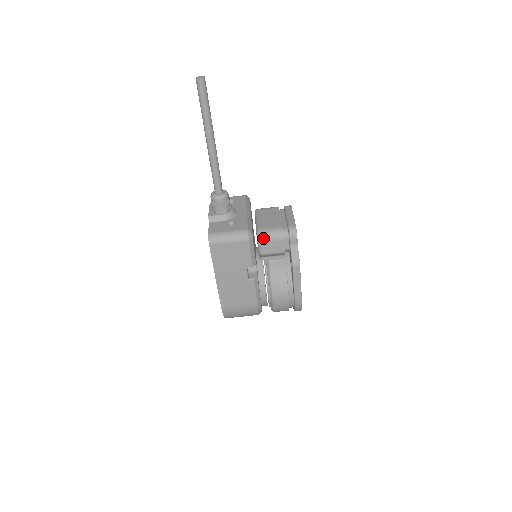
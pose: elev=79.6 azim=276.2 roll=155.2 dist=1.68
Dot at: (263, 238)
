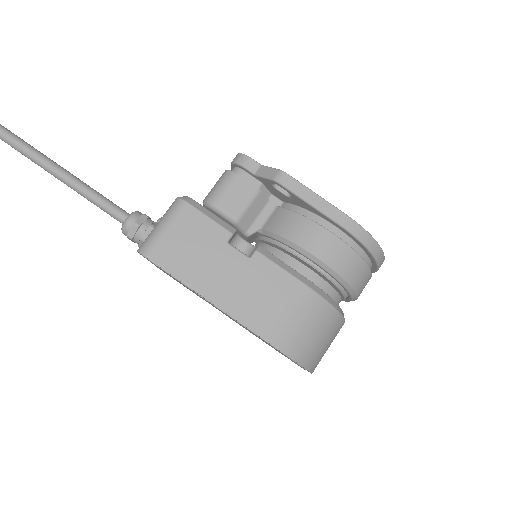
Dot at: (213, 198)
